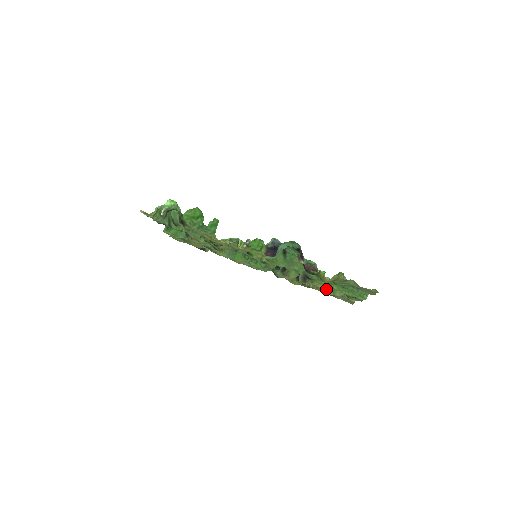
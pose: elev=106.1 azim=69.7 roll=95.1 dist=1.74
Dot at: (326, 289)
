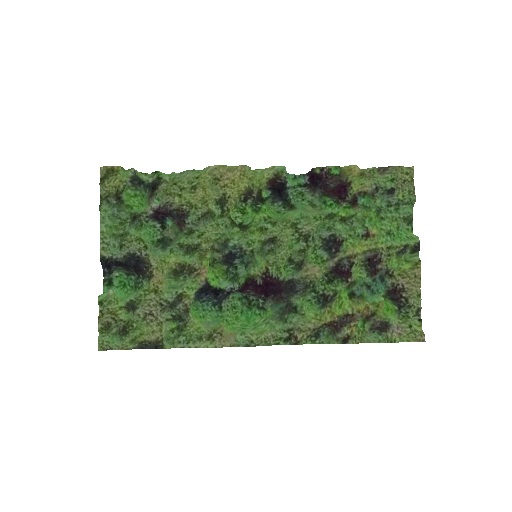
Dot at: (370, 298)
